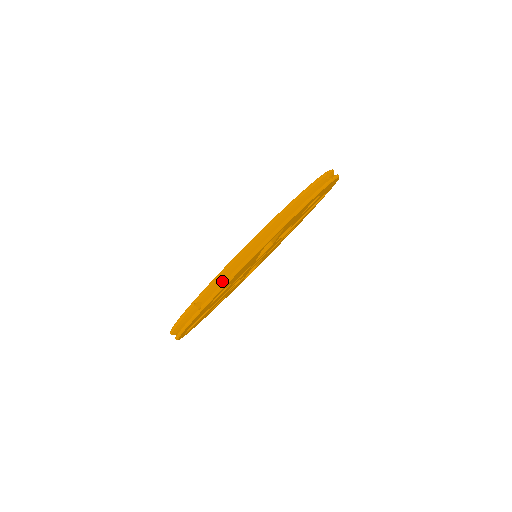
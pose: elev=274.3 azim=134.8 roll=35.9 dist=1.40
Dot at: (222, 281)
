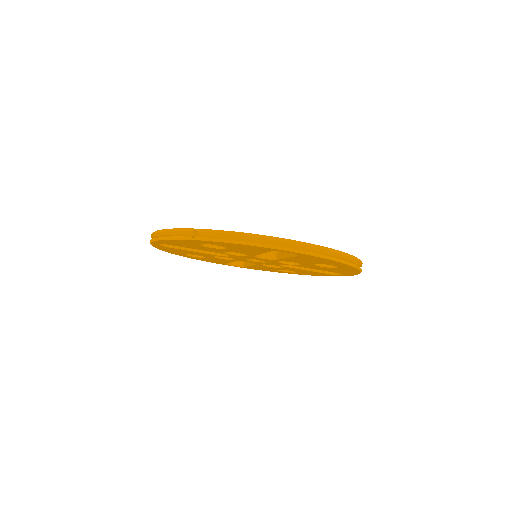
Dot at: (227, 238)
